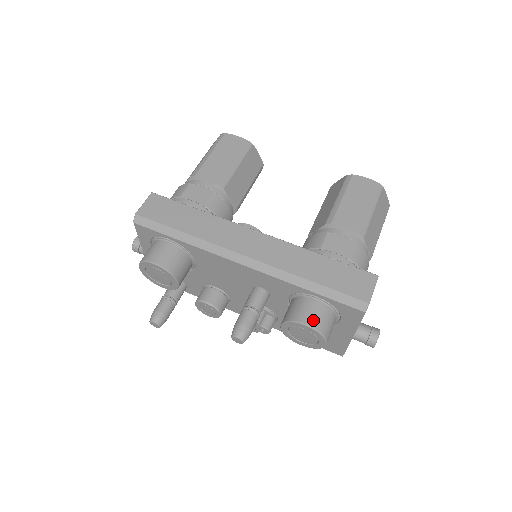
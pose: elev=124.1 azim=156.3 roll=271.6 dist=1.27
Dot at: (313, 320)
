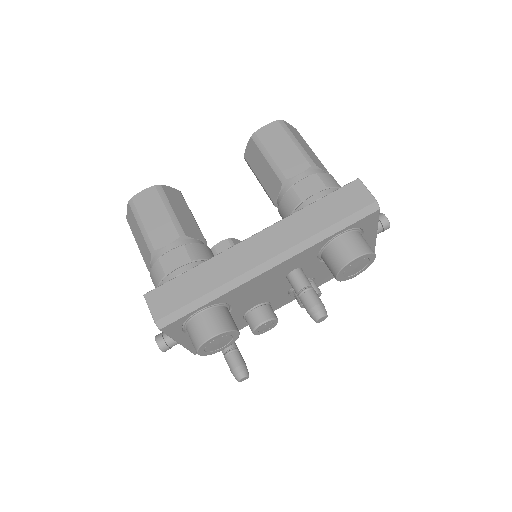
Dot at: (356, 250)
